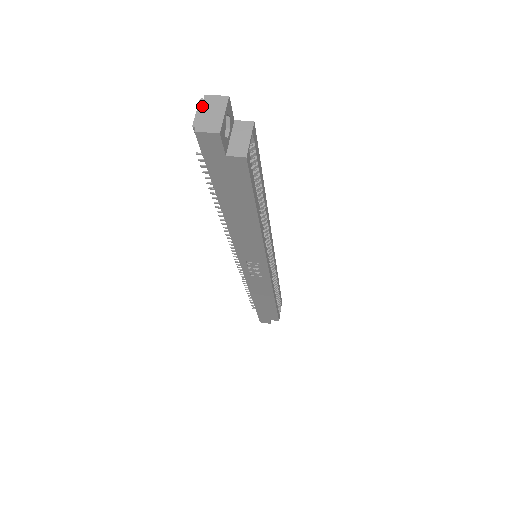
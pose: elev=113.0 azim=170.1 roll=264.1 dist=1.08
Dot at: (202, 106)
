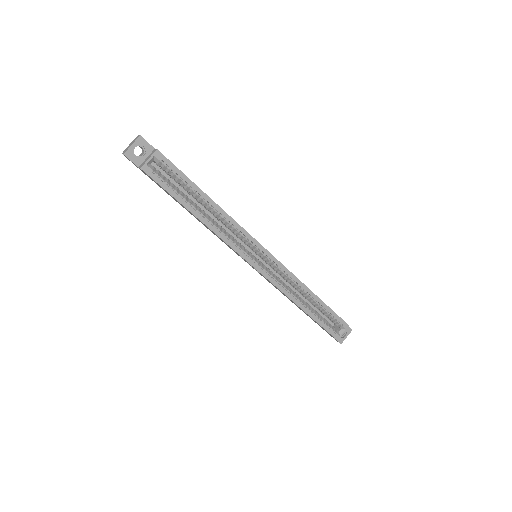
Dot at: (133, 141)
